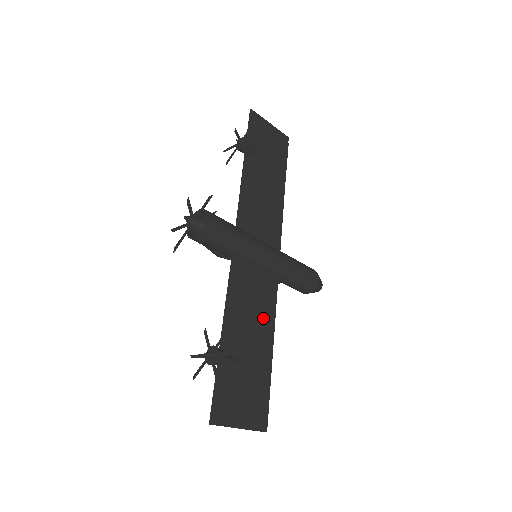
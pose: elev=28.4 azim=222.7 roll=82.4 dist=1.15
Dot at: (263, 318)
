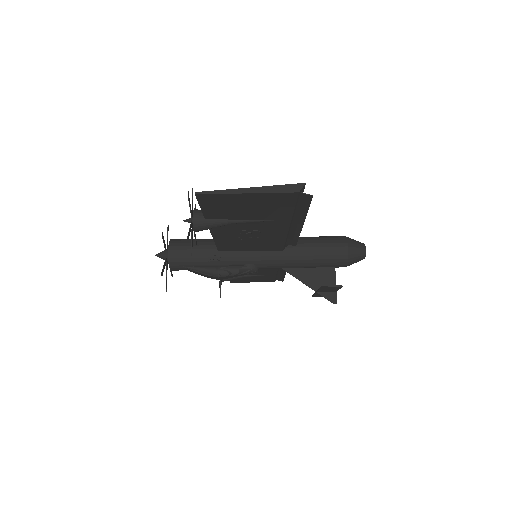
Dot at: occluded
